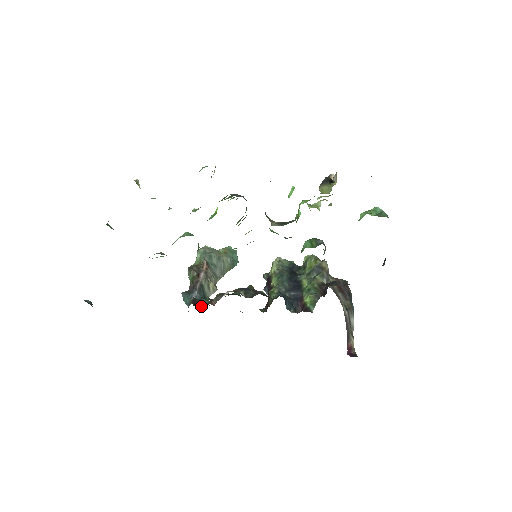
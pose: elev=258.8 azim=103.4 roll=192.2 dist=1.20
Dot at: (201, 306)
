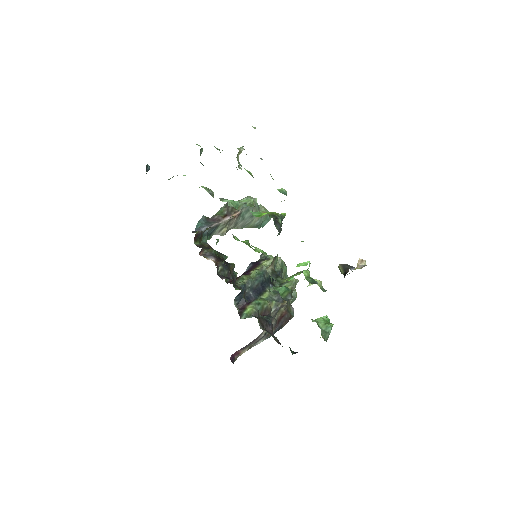
Dot at: (198, 242)
